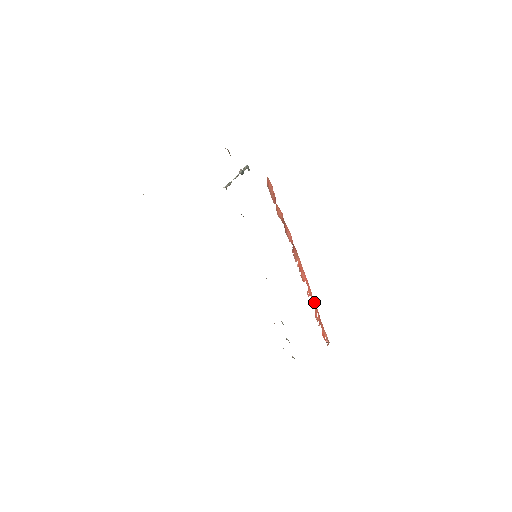
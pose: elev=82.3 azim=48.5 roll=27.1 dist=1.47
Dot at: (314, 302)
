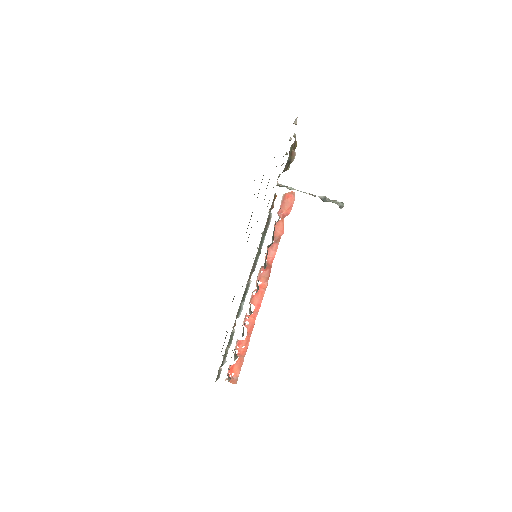
Dot at: occluded
